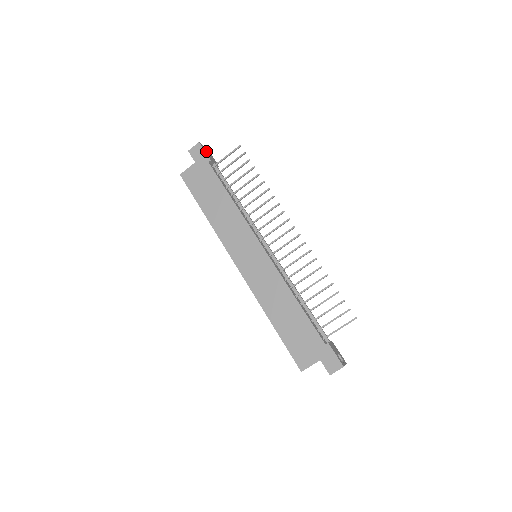
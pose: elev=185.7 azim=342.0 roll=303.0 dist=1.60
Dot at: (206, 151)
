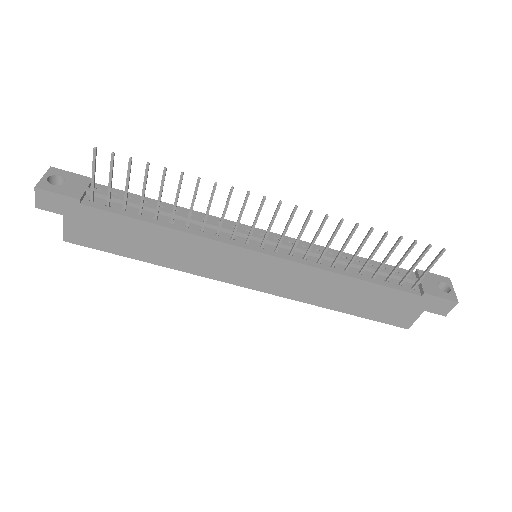
Dot at: (54, 177)
